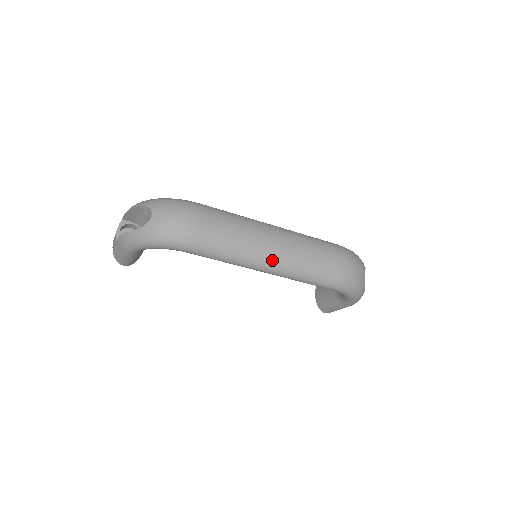
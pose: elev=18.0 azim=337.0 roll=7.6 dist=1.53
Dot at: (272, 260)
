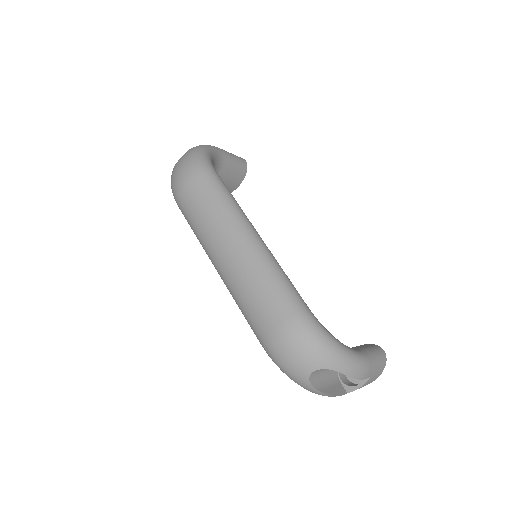
Dot at: (218, 266)
